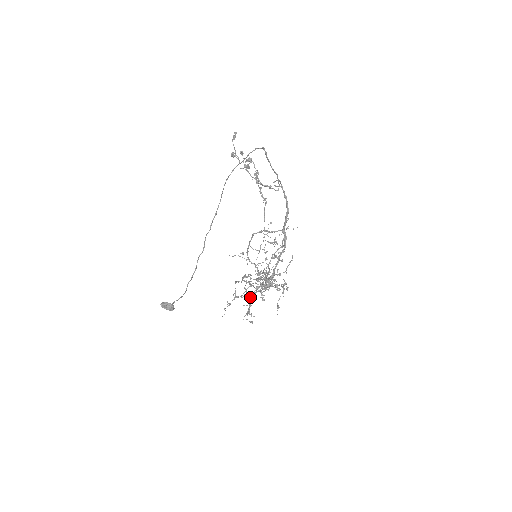
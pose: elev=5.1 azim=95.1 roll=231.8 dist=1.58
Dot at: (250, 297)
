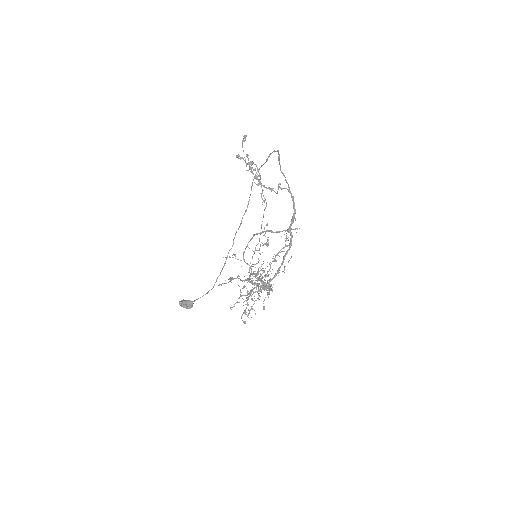
Dot at: occluded
